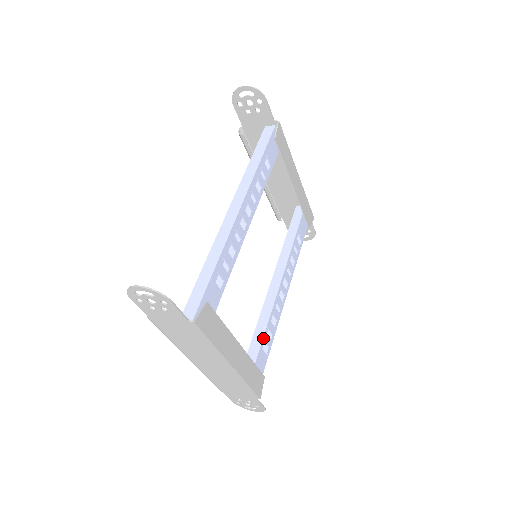
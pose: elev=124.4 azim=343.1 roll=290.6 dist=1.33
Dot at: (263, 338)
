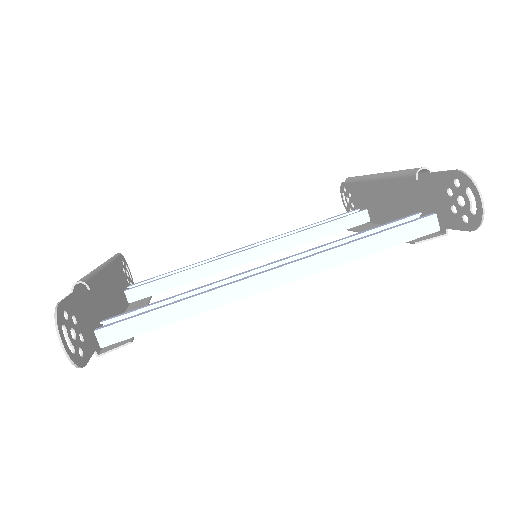
Dot at: occluded
